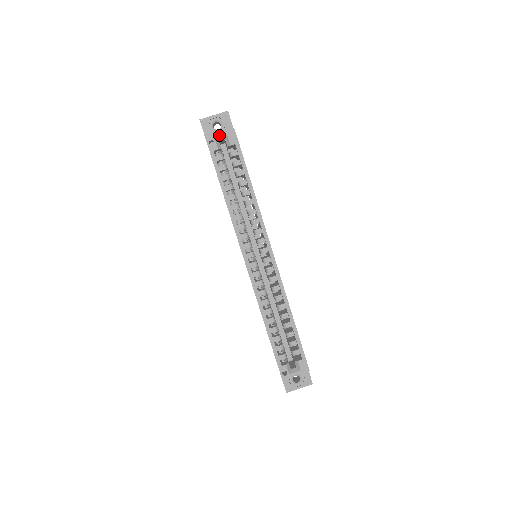
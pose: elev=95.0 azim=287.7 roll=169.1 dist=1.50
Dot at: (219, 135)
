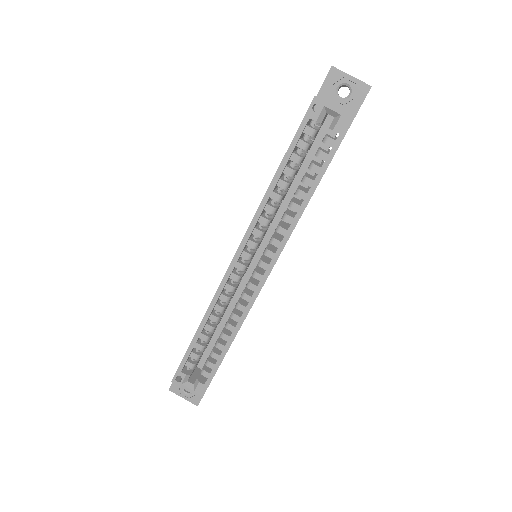
Dot at: (332, 107)
